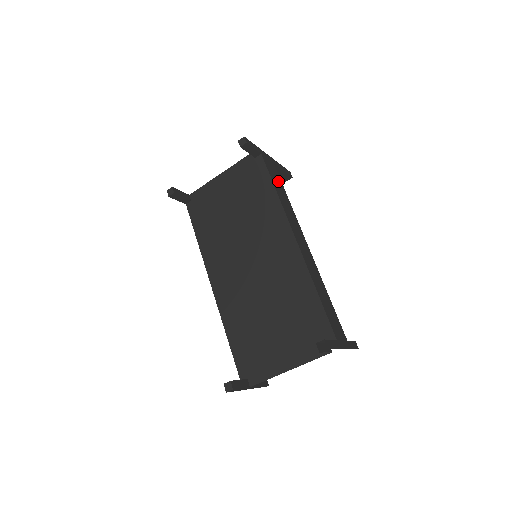
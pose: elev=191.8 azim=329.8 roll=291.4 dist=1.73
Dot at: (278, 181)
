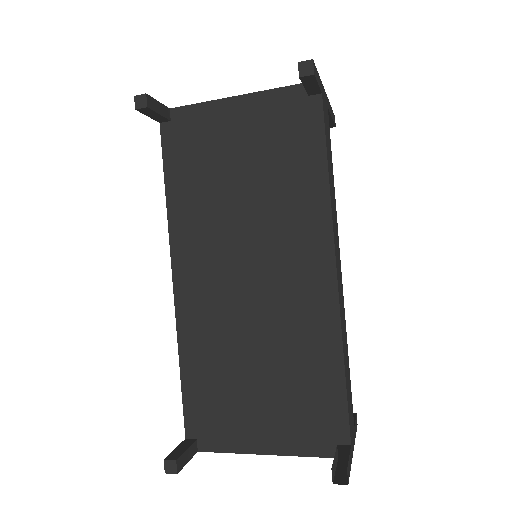
Dot at: (329, 147)
